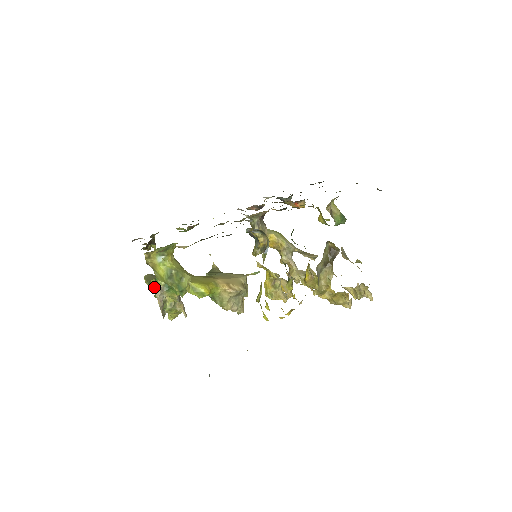
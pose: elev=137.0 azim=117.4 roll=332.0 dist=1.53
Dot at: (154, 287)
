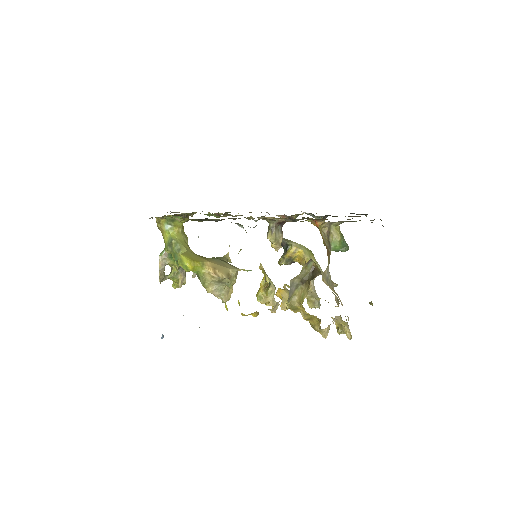
Dot at: (162, 251)
